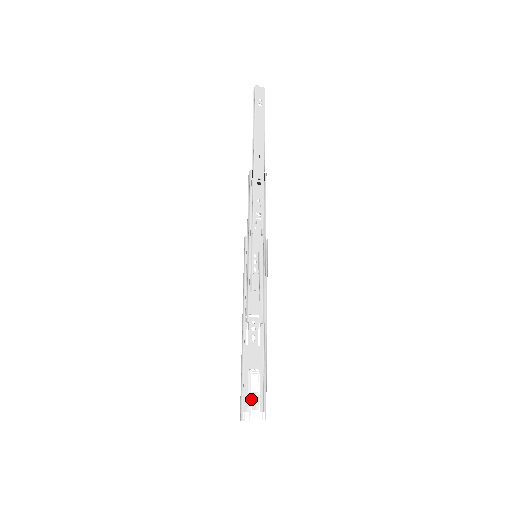
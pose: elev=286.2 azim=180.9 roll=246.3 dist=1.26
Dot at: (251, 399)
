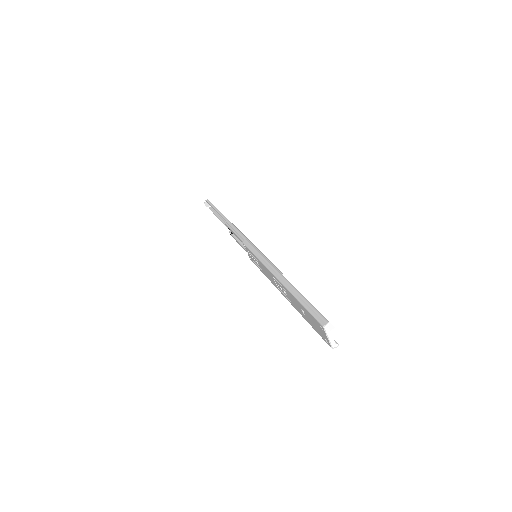
Dot at: occluded
